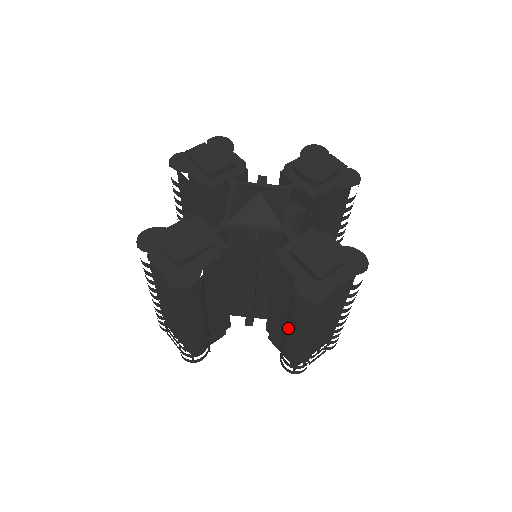
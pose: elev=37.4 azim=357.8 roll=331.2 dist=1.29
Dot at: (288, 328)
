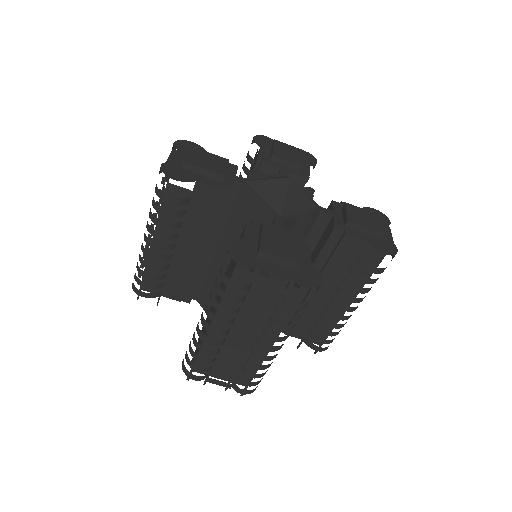
Dot at: (330, 304)
